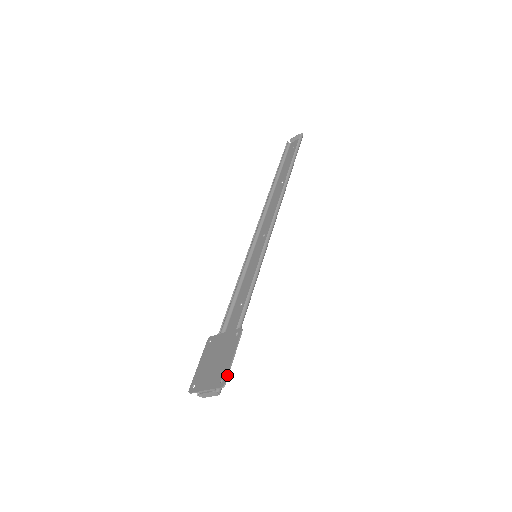
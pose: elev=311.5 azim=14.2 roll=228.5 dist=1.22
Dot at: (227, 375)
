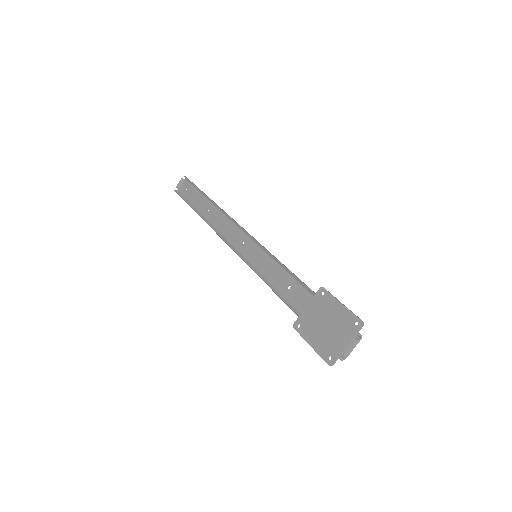
Dot at: (356, 316)
